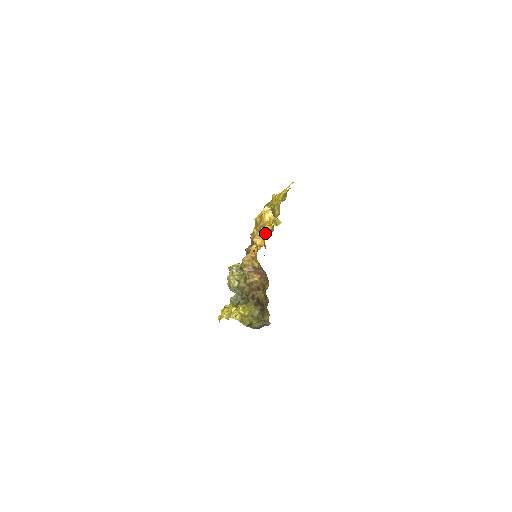
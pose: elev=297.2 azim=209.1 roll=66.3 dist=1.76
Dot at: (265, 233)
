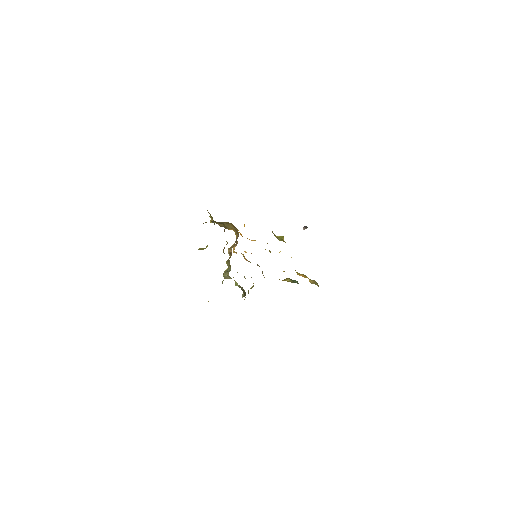
Dot at: occluded
